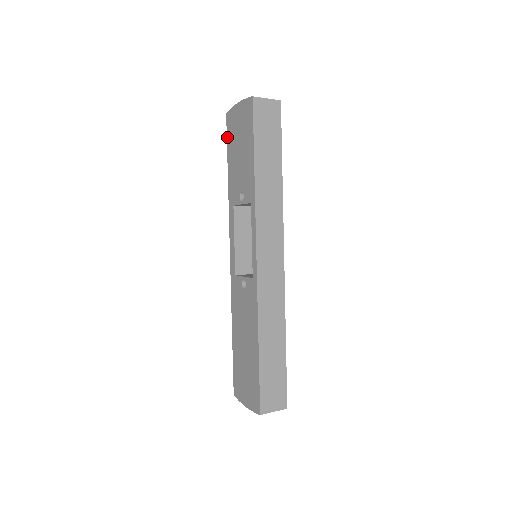
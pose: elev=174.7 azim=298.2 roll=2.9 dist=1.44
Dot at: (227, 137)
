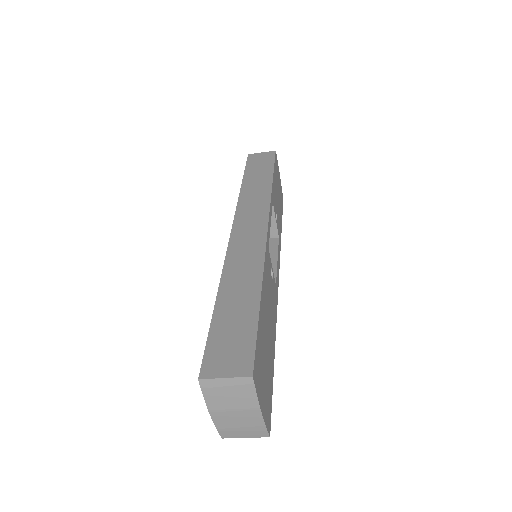
Dot at: occluded
